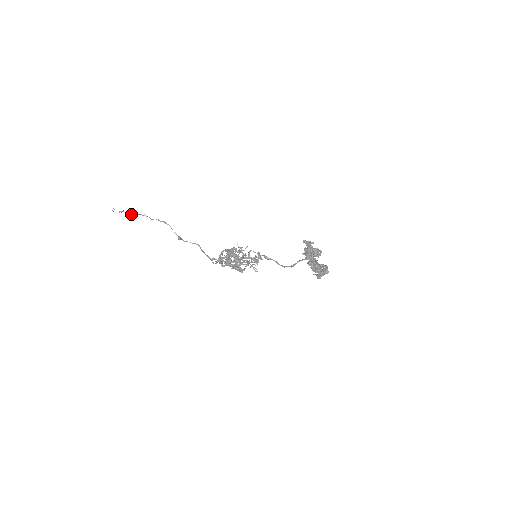
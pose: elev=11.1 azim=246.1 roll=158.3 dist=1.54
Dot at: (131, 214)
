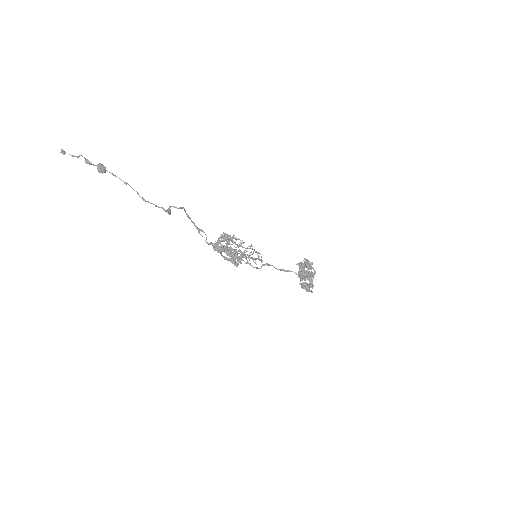
Dot at: occluded
